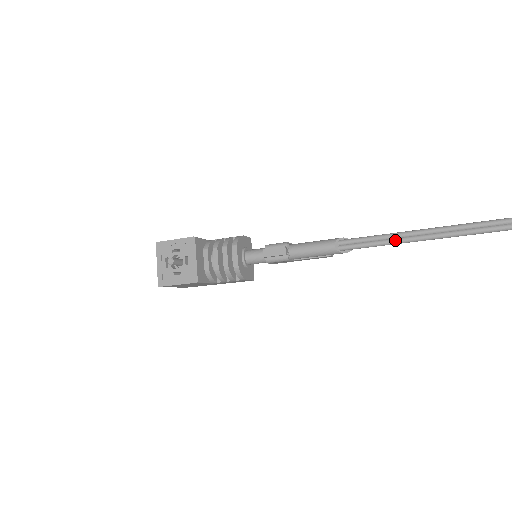
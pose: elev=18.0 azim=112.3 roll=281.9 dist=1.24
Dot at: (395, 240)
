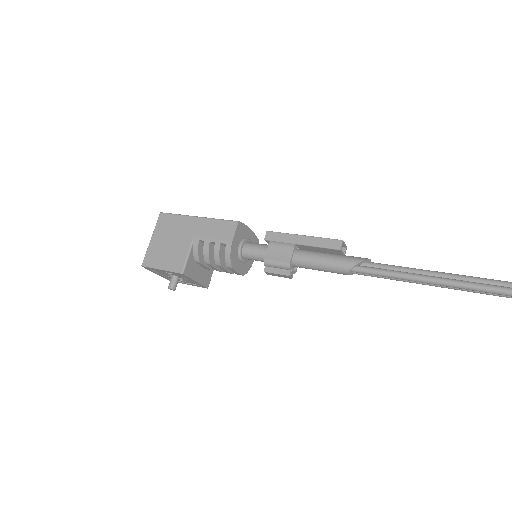
Dot at: (422, 284)
